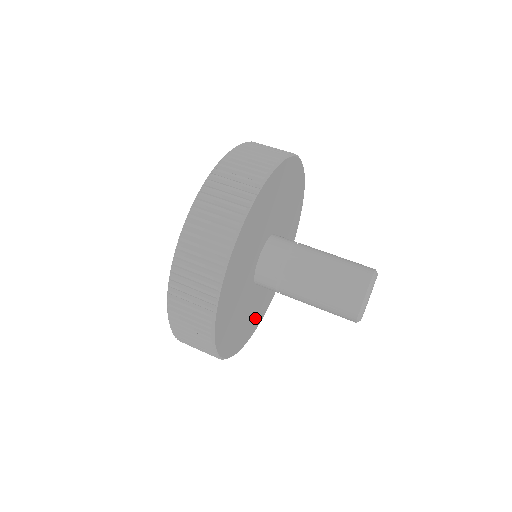
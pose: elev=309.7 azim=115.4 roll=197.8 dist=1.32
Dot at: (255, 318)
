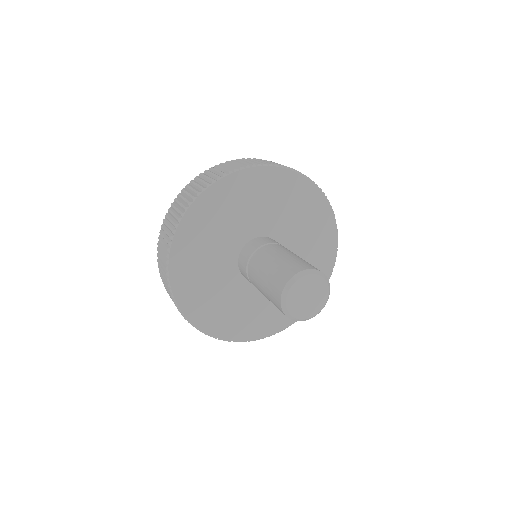
Dot at: (225, 319)
